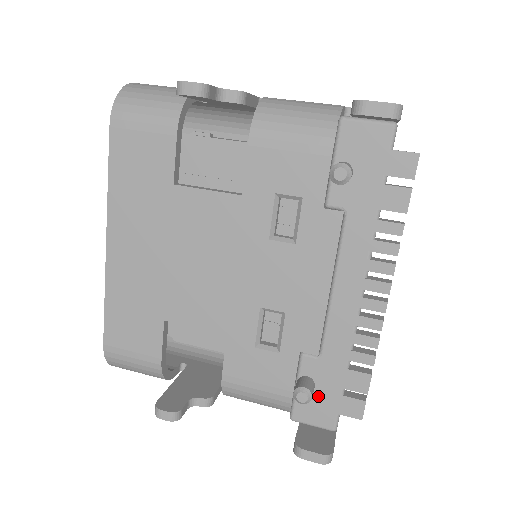
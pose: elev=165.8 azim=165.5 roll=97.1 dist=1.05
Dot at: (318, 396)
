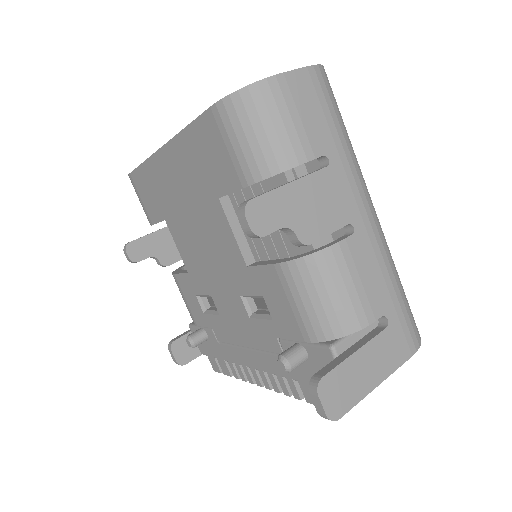
Dot at: (205, 342)
